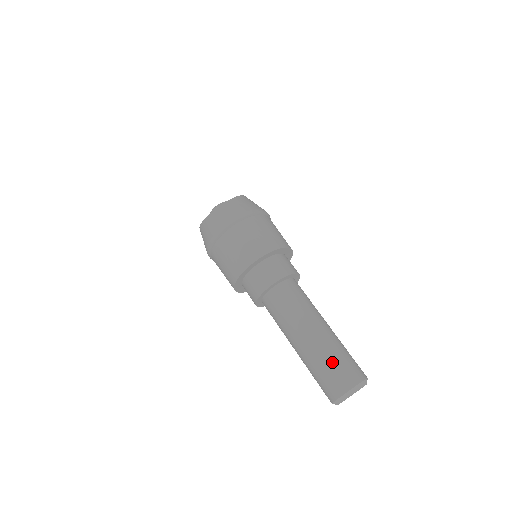
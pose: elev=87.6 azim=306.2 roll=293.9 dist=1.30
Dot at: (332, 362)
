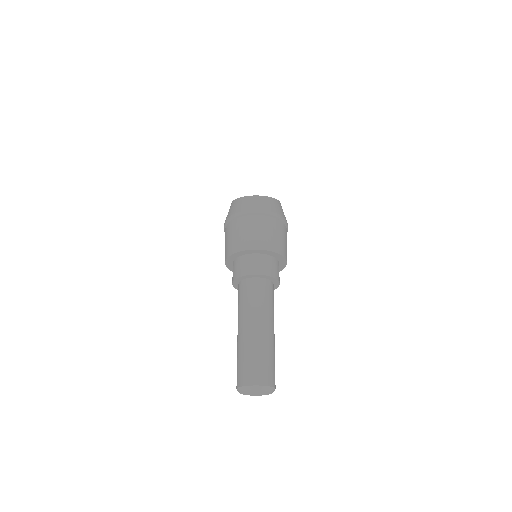
Dot at: (259, 357)
